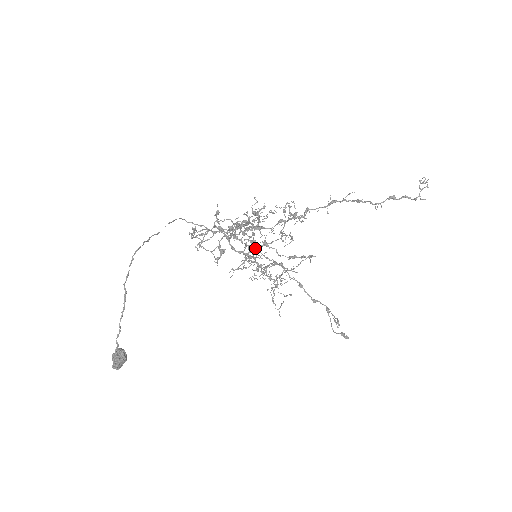
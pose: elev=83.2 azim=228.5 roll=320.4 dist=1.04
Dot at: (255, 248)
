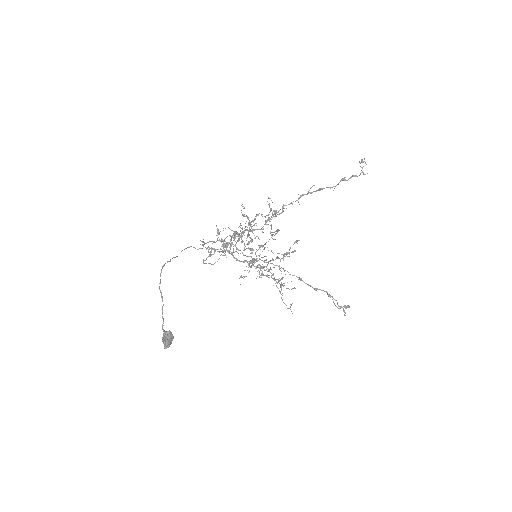
Dot at: occluded
